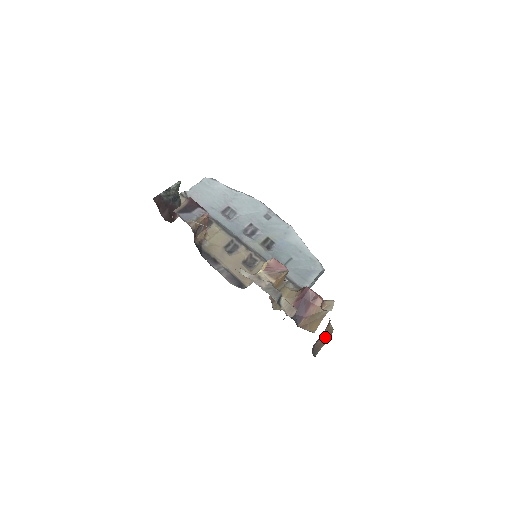
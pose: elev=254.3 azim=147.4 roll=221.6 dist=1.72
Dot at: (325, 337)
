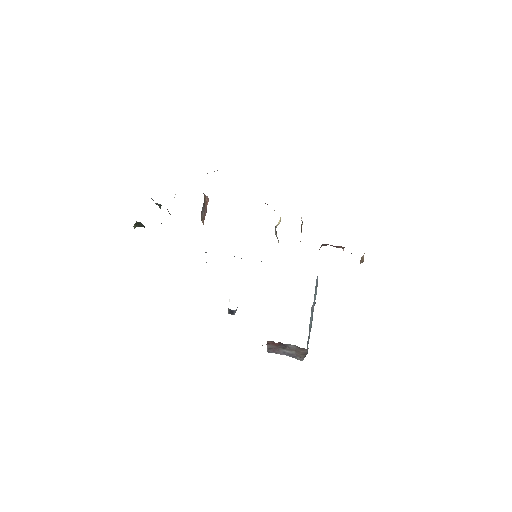
Dot at: occluded
